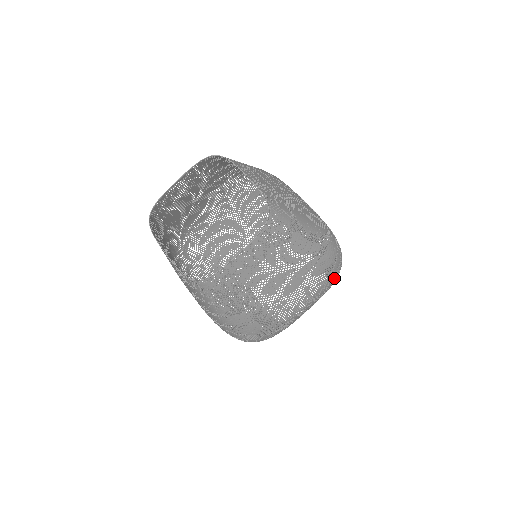
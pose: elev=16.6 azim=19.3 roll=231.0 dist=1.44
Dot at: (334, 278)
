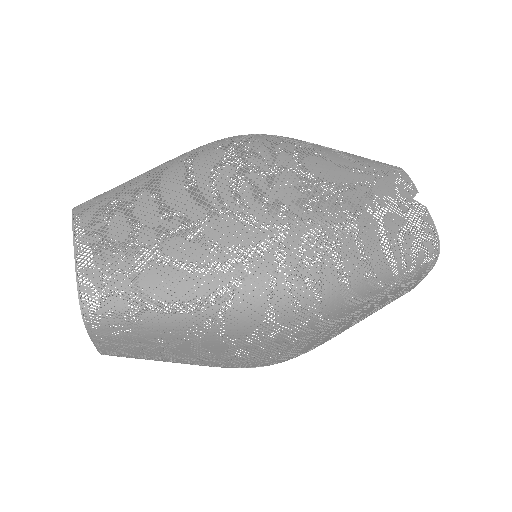
Dot at: (311, 318)
